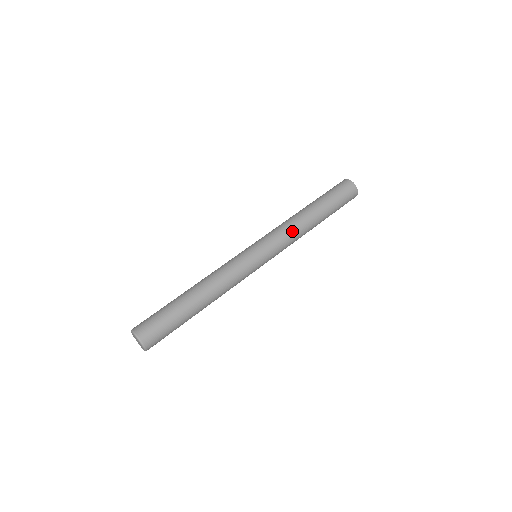
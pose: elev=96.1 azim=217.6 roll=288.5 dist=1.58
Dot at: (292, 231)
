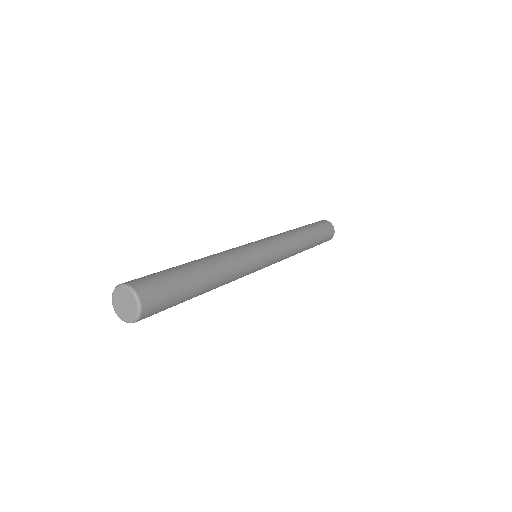
Dot at: (292, 244)
